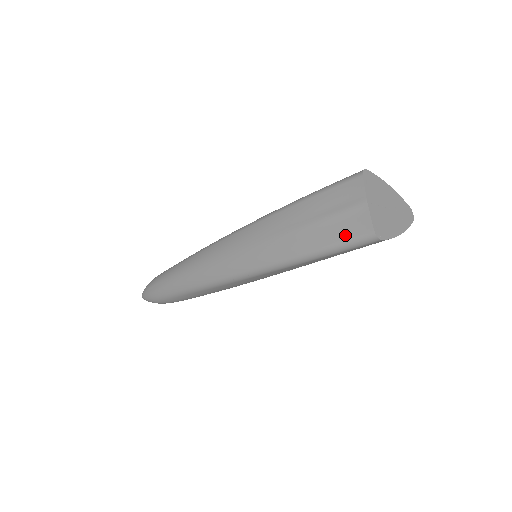
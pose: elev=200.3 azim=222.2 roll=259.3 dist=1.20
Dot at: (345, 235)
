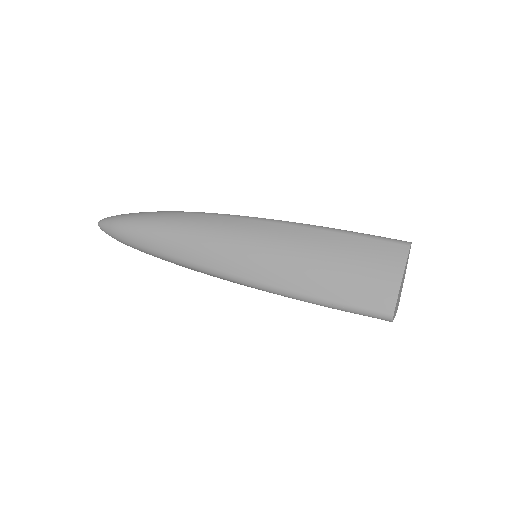
Dot at: occluded
